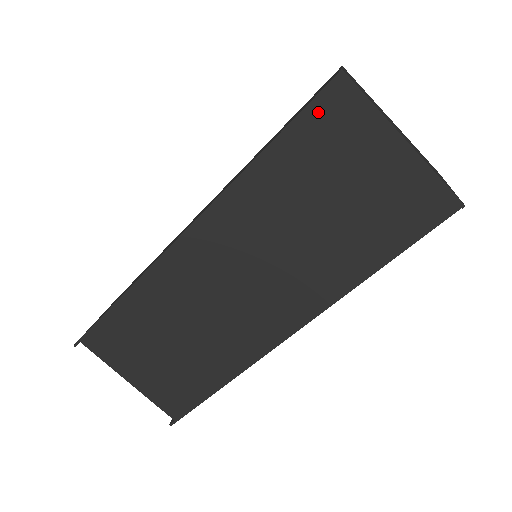
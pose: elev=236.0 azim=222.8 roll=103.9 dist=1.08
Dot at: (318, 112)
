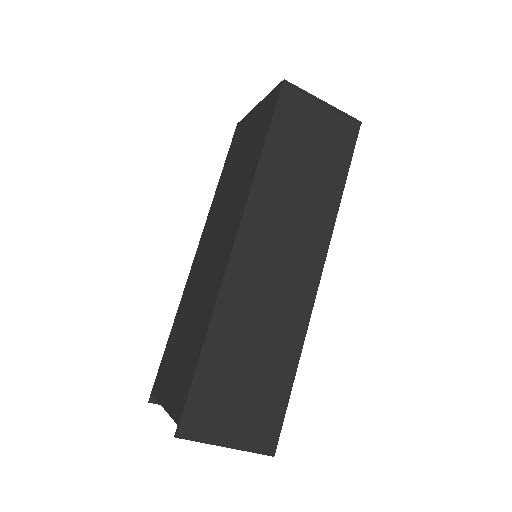
Dot at: (233, 143)
